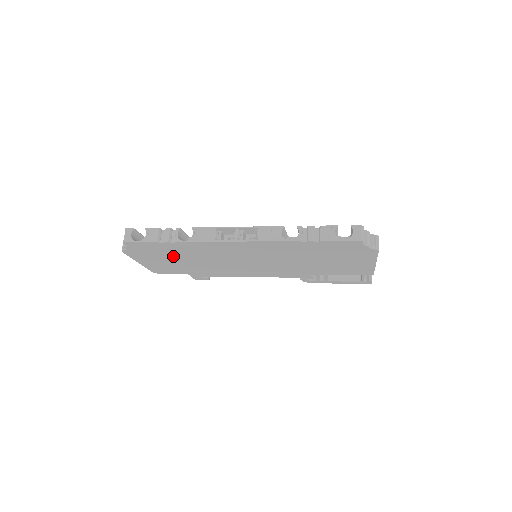
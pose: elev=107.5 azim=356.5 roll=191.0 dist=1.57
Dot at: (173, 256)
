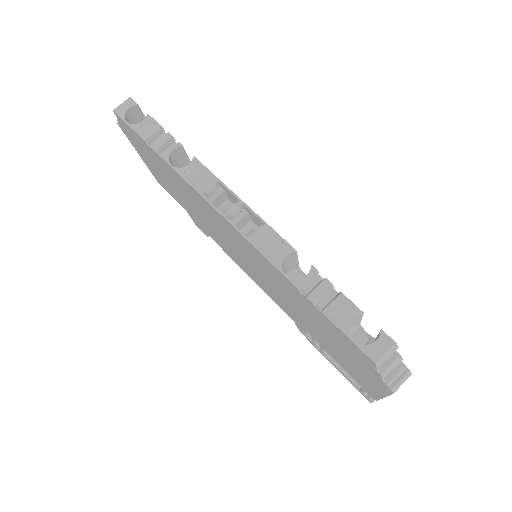
Dot at: (167, 176)
